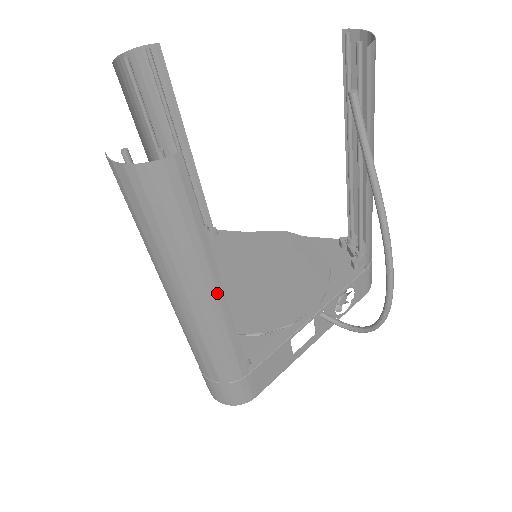
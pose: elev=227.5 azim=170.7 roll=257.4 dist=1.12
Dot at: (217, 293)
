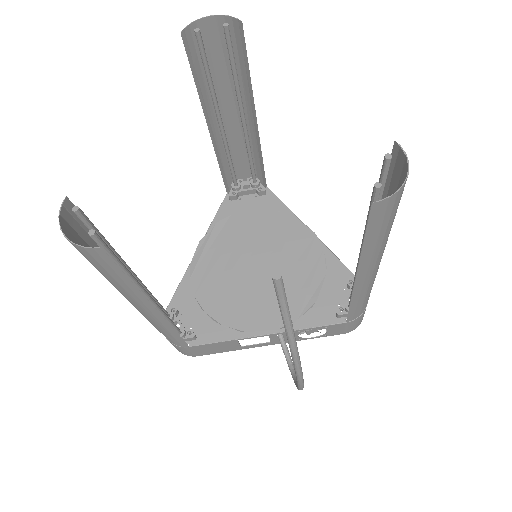
Dot at: (151, 311)
